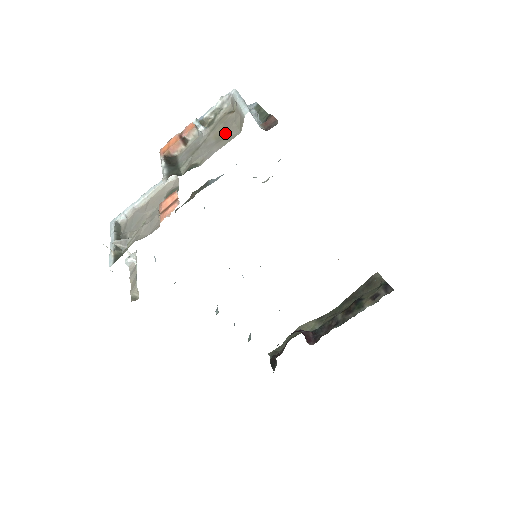
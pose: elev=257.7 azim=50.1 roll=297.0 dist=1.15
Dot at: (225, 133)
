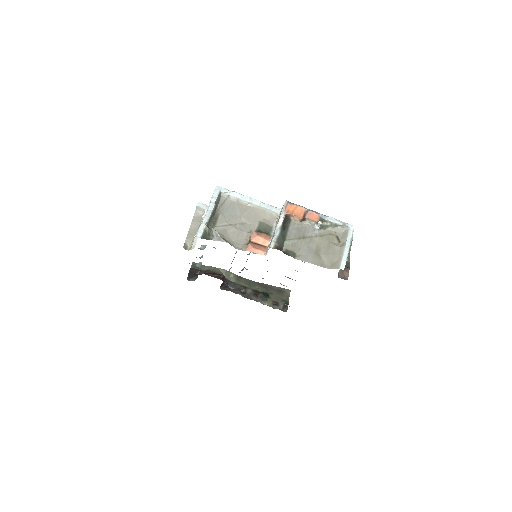
Dot at: (323, 254)
